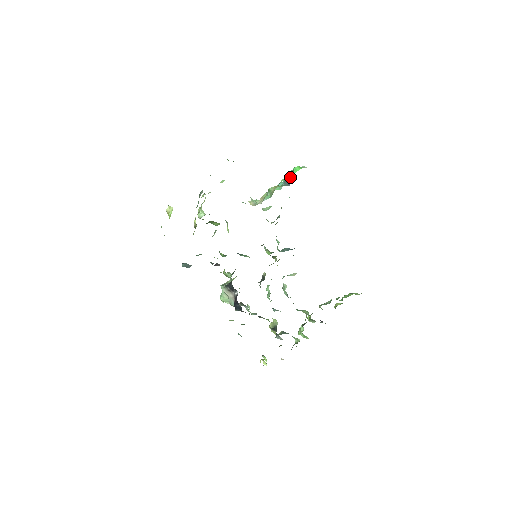
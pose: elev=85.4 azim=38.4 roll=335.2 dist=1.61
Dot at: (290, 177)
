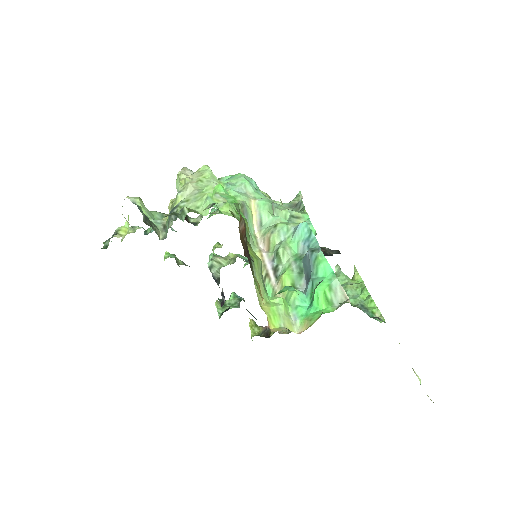
Dot at: (309, 287)
